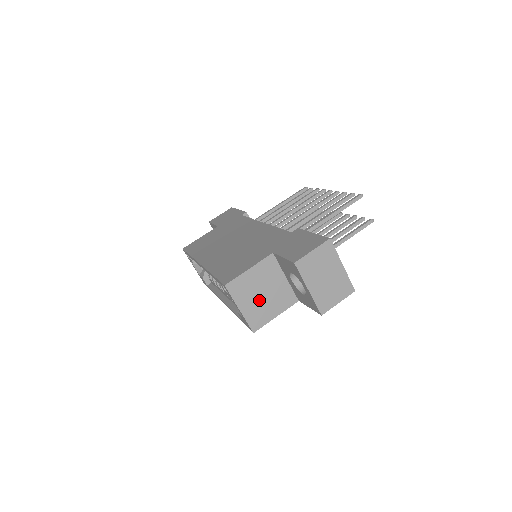
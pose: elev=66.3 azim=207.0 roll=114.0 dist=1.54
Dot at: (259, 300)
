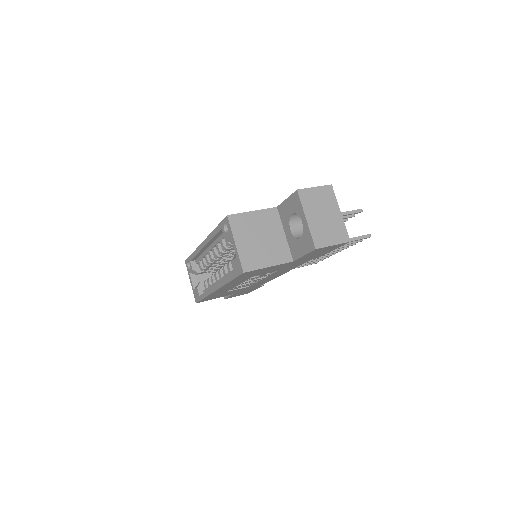
Dot at: (256, 243)
